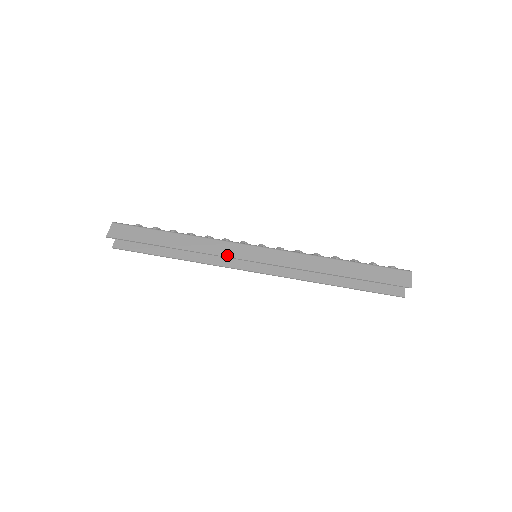
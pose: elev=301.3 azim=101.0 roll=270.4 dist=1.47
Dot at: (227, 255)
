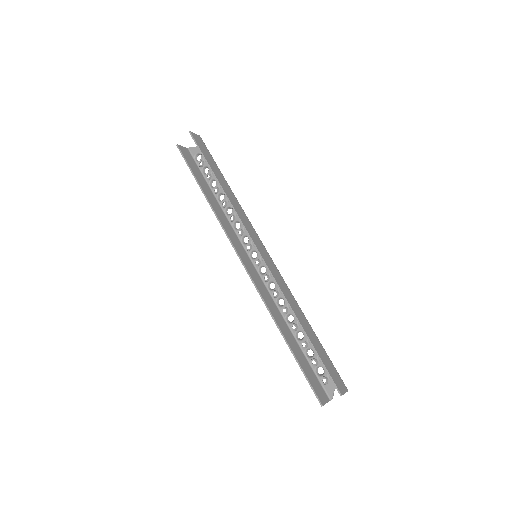
Dot at: (246, 226)
